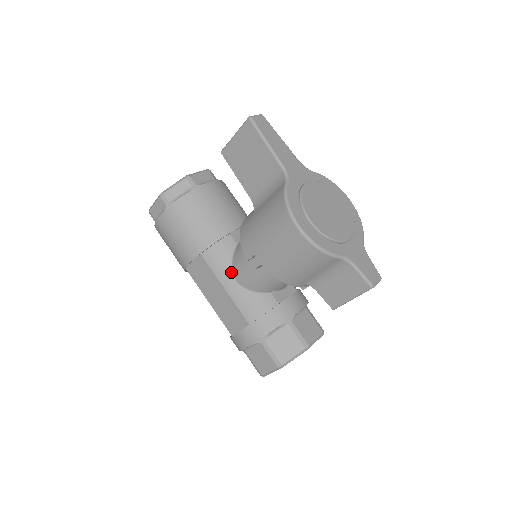
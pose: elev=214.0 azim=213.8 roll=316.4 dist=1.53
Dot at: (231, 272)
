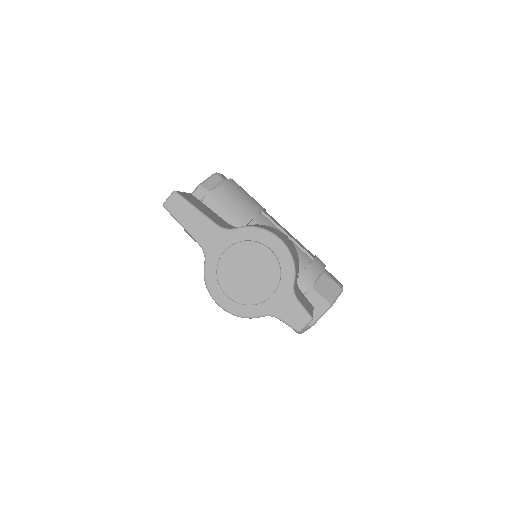
Dot at: occluded
